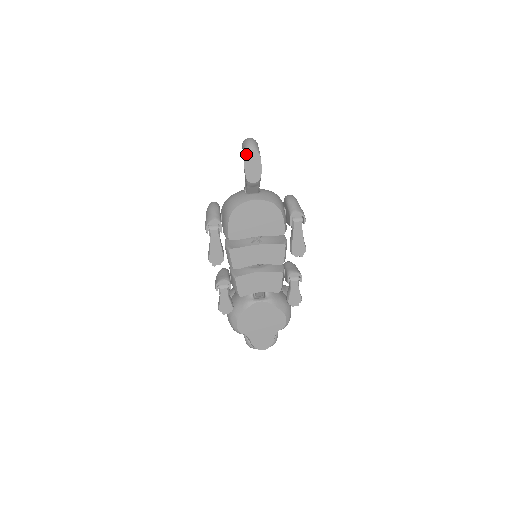
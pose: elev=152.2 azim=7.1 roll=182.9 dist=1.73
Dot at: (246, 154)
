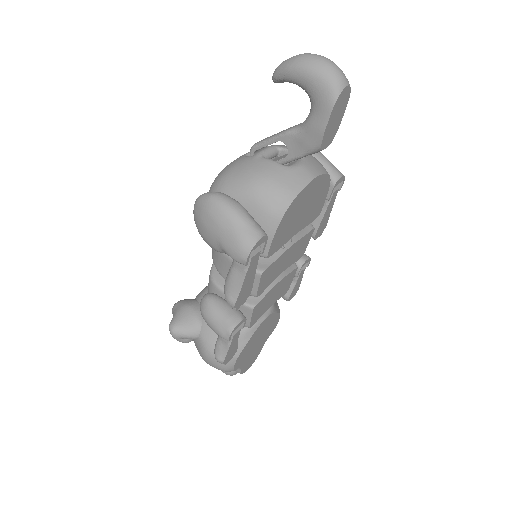
Dot at: (338, 97)
